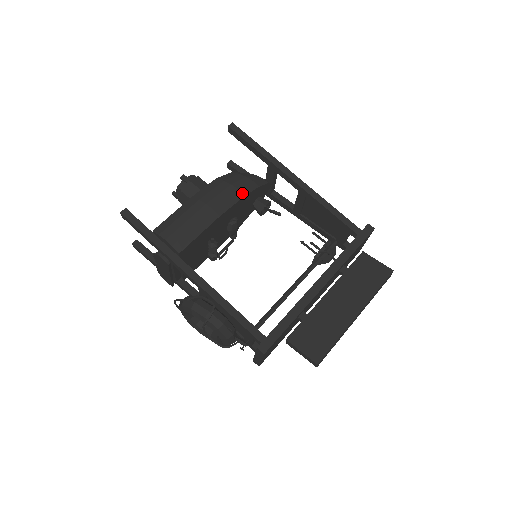
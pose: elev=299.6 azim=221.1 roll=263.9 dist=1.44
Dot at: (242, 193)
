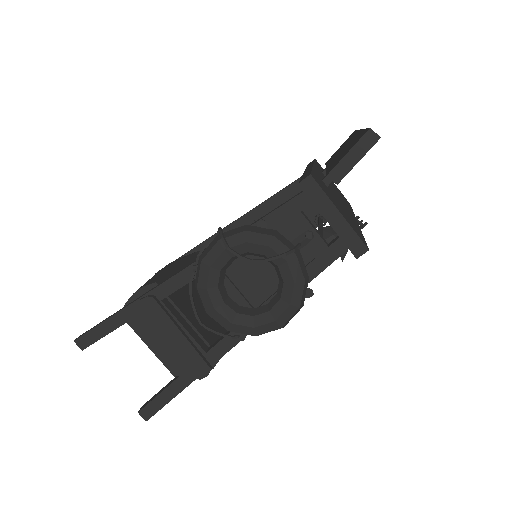
Dot at: occluded
